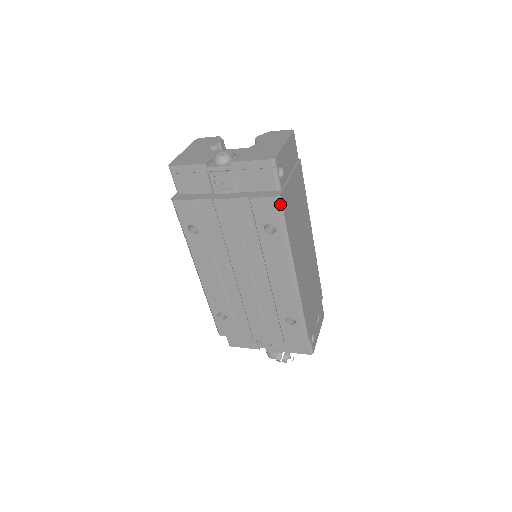
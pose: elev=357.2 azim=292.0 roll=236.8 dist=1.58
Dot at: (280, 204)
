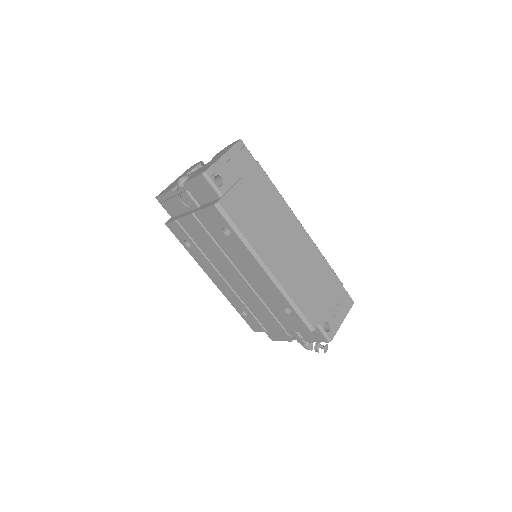
Dot at: (222, 209)
